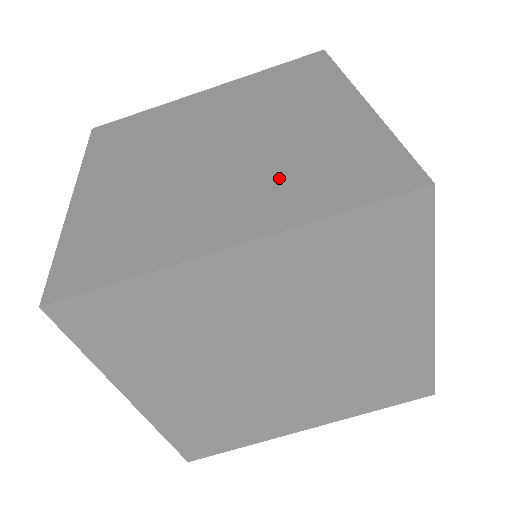
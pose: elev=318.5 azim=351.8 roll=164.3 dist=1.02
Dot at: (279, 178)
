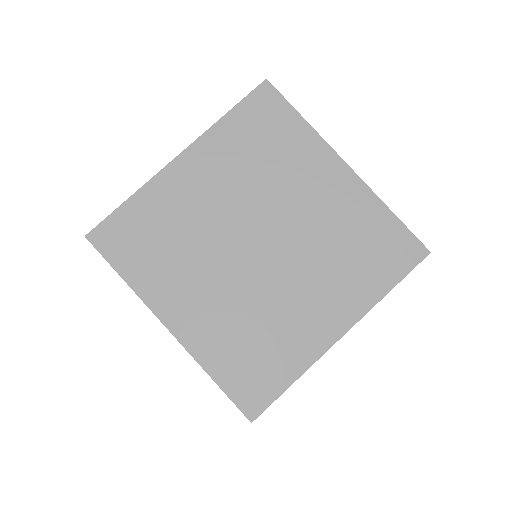
Dot at: occluded
